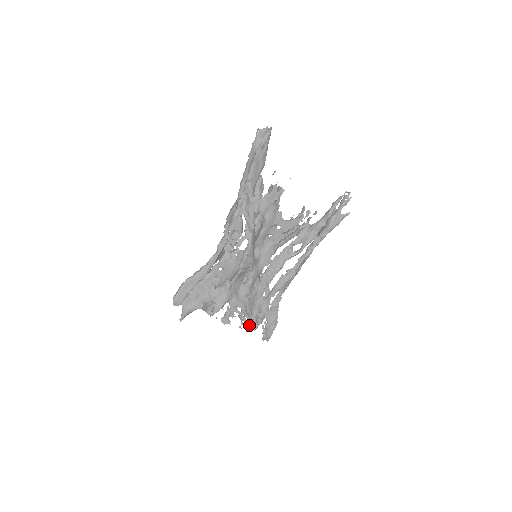
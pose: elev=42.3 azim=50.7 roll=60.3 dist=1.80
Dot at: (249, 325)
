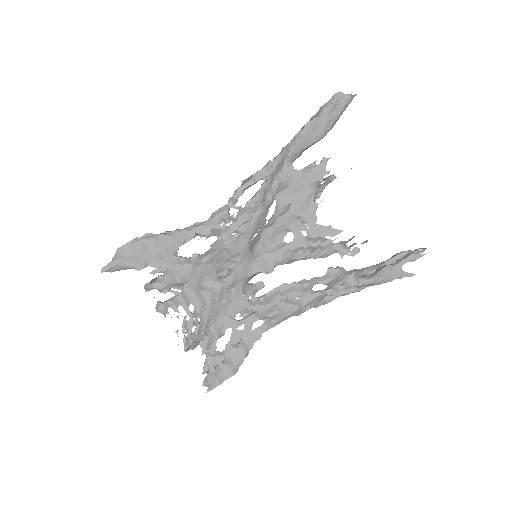
Dot at: (193, 342)
